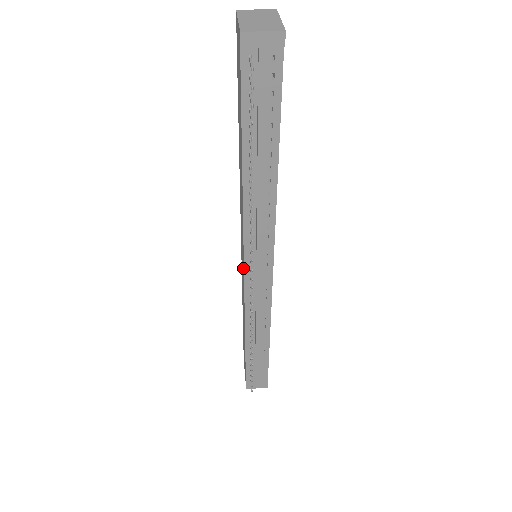
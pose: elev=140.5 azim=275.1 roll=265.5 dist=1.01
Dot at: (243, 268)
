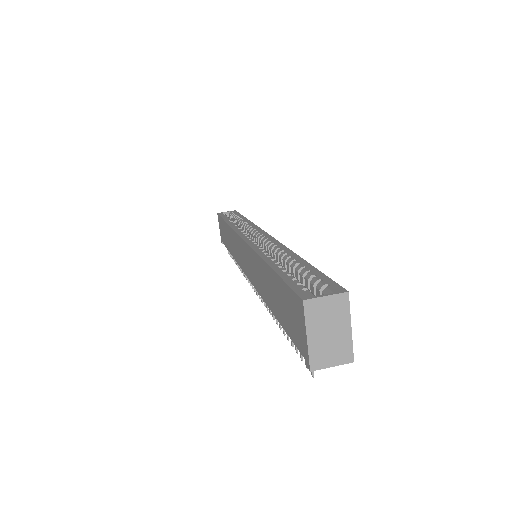
Dot at: (244, 269)
